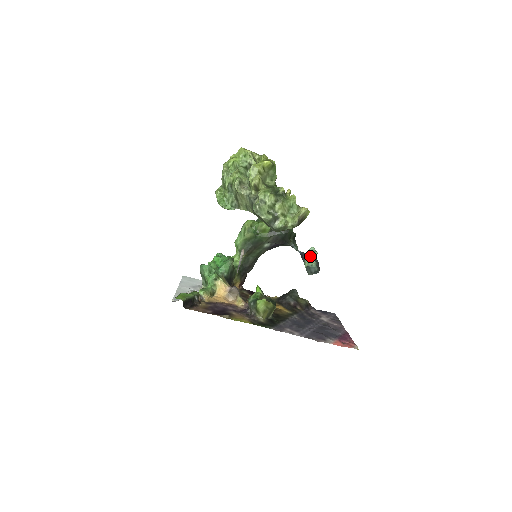
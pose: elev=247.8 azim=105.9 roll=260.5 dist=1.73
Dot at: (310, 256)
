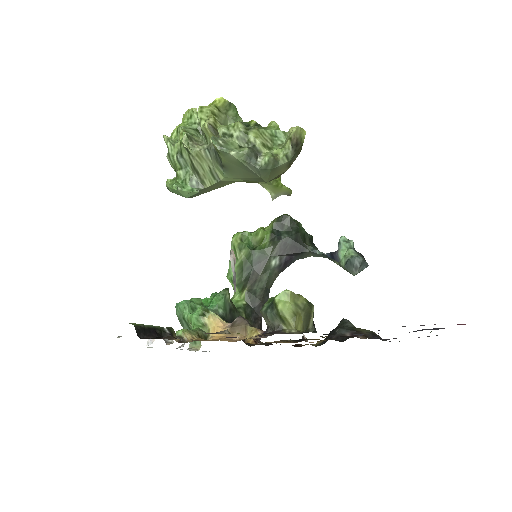
Dot at: (344, 248)
